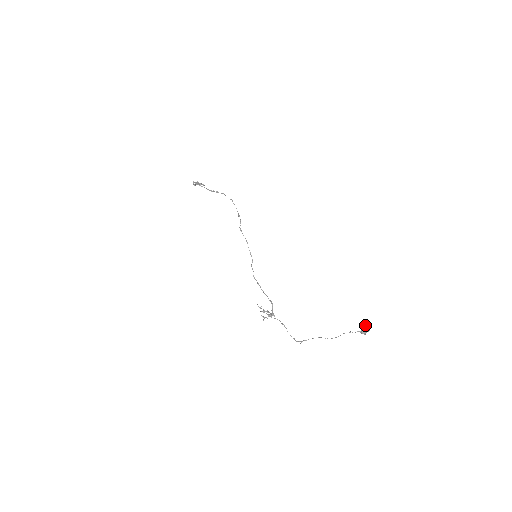
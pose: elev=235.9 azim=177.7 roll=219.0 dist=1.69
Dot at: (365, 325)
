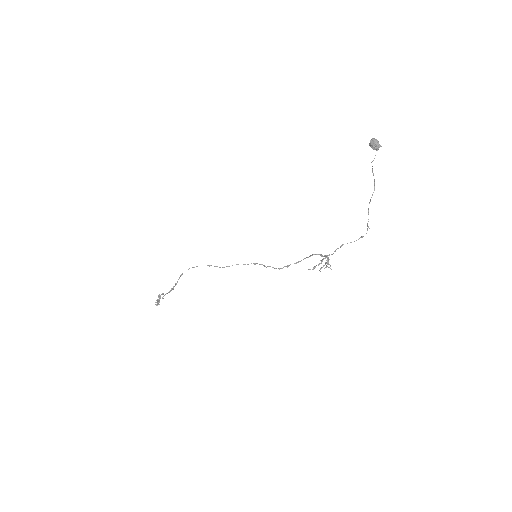
Dot at: (370, 143)
